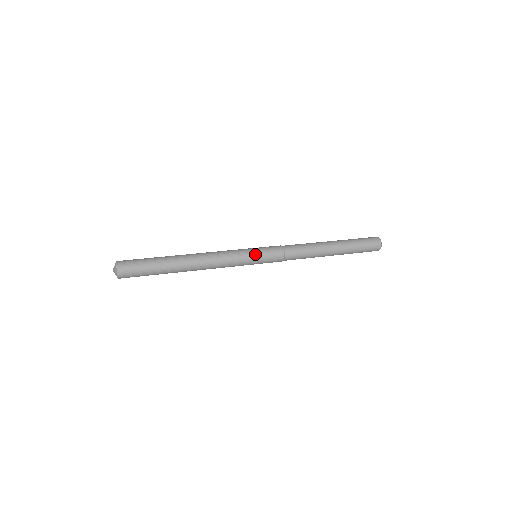
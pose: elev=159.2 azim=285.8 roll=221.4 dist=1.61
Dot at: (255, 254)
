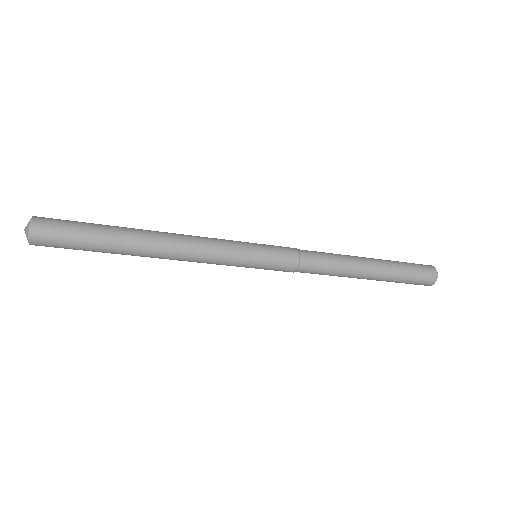
Dot at: (252, 243)
